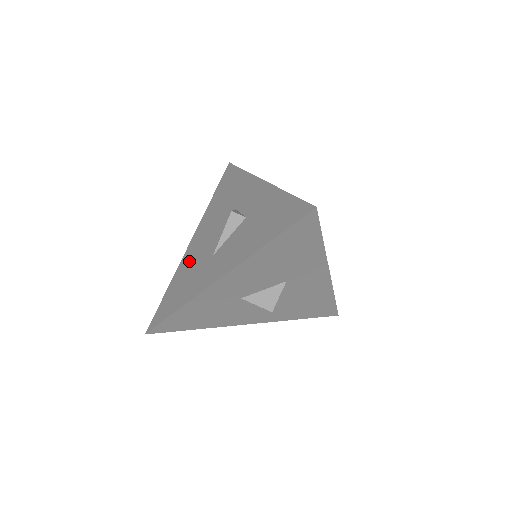
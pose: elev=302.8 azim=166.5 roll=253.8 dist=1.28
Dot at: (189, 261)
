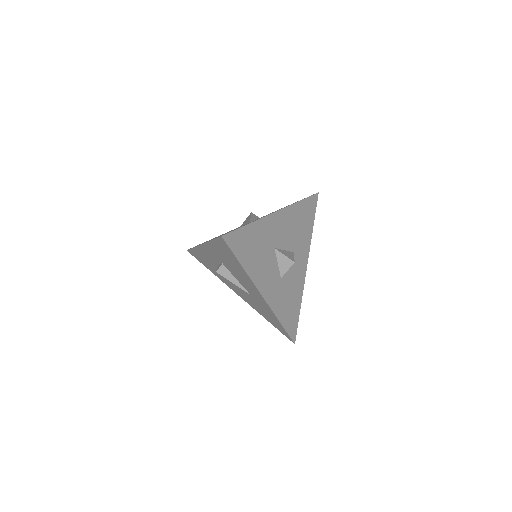
Dot at: occluded
